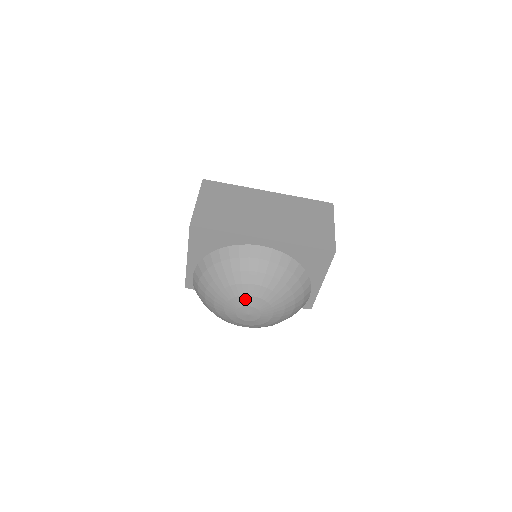
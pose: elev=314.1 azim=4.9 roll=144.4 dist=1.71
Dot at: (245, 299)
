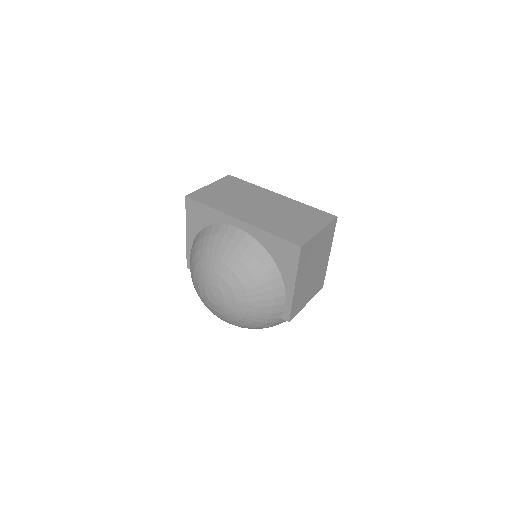
Dot at: (211, 276)
